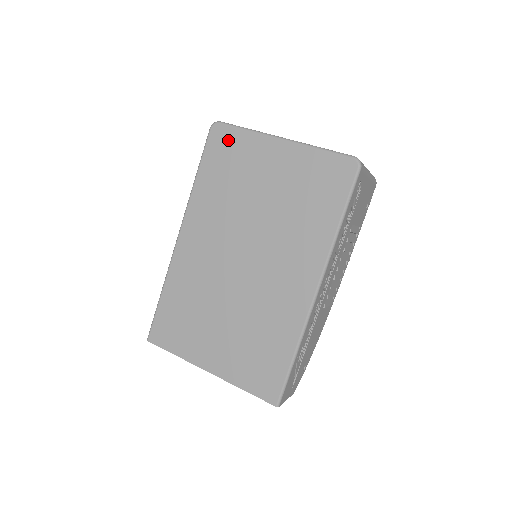
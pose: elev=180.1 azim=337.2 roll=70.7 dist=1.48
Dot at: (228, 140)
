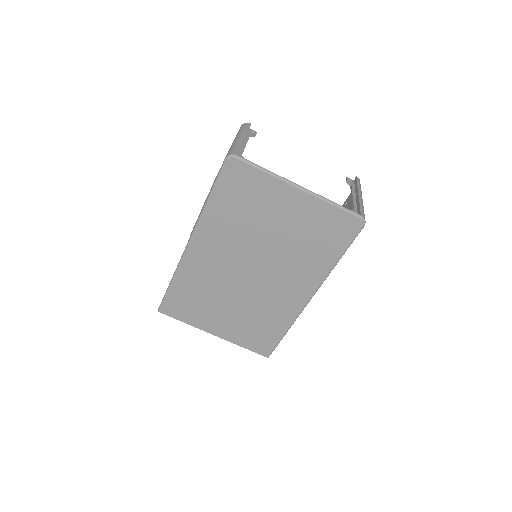
Dot at: (245, 176)
